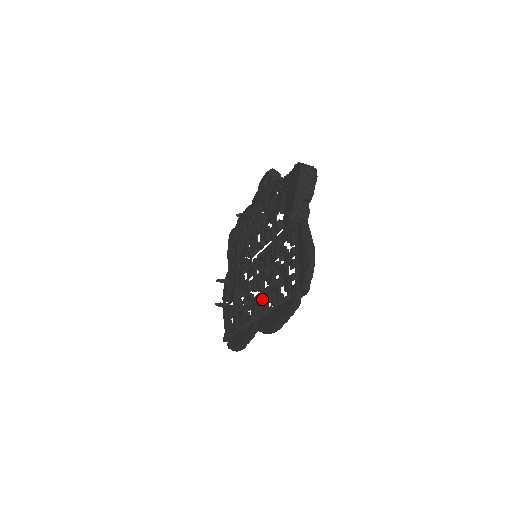
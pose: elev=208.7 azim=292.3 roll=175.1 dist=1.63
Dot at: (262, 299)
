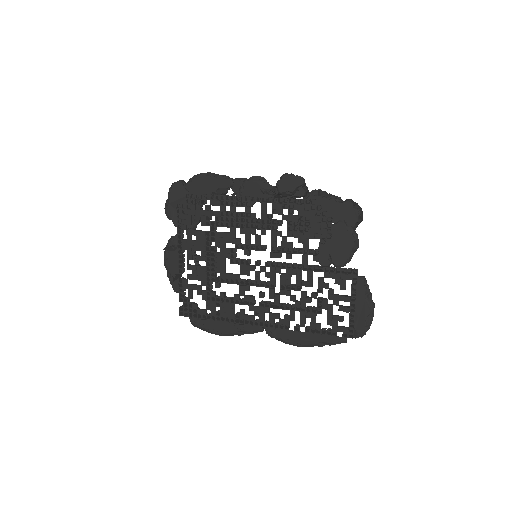
Dot at: occluded
